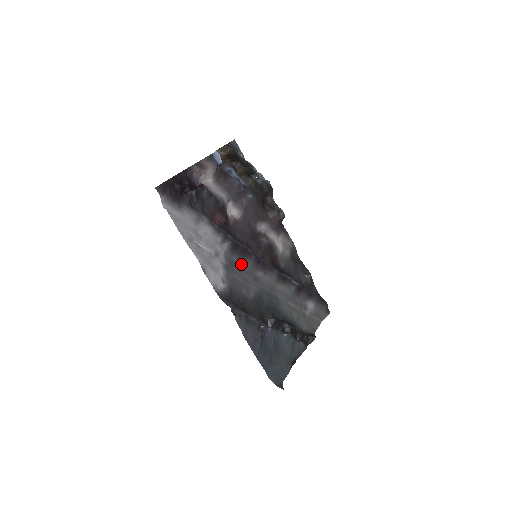
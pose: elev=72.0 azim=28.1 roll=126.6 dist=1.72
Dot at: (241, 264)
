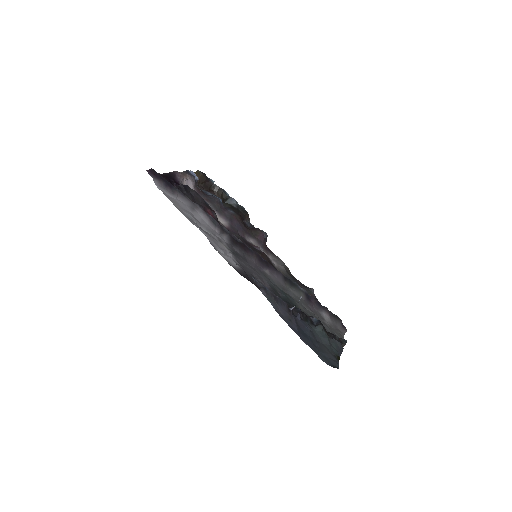
Dot at: (245, 258)
